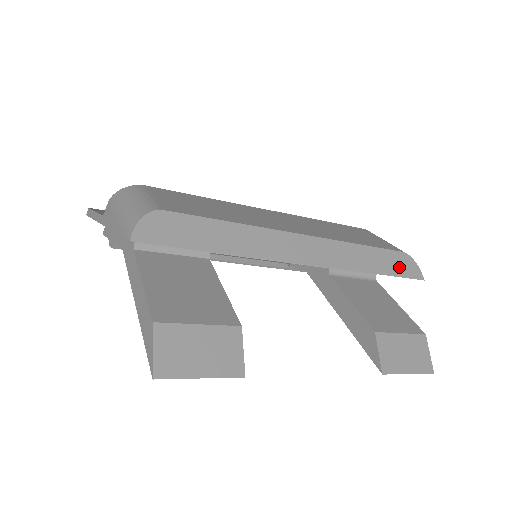
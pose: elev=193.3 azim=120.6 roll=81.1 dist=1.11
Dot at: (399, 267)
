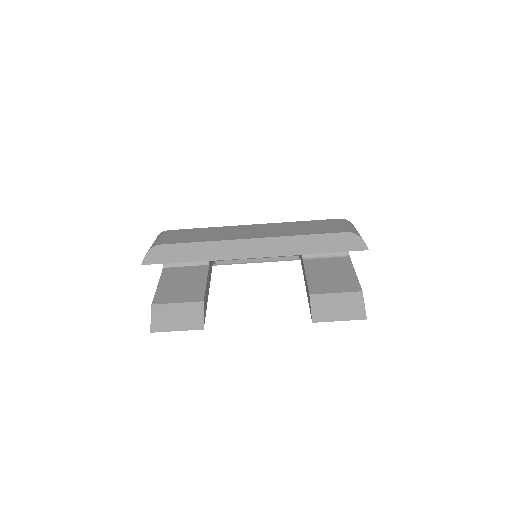
Dot at: (341, 244)
